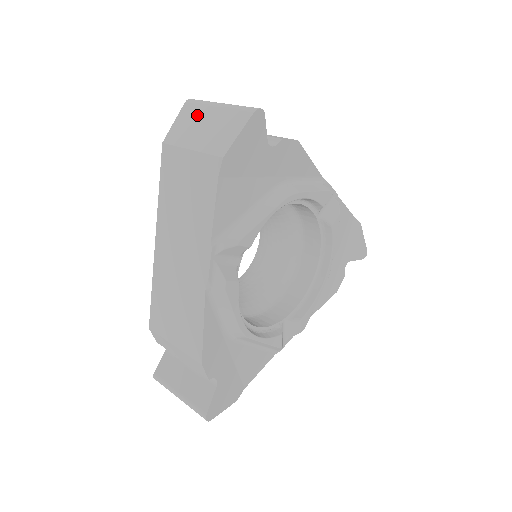
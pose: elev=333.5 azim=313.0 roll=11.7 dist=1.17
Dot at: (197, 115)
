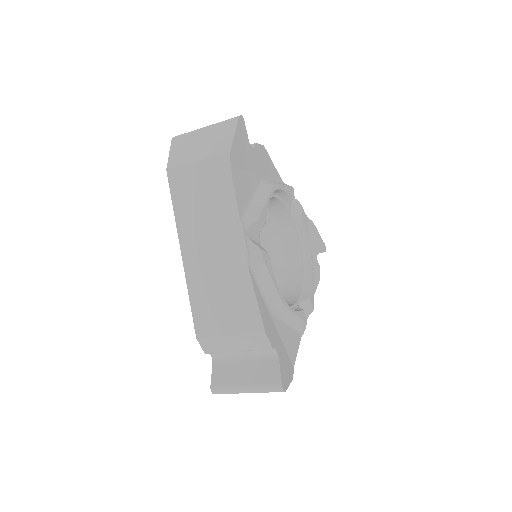
Dot at: (189, 141)
